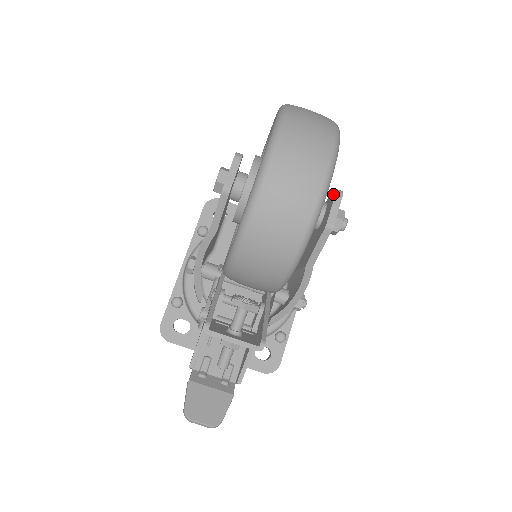
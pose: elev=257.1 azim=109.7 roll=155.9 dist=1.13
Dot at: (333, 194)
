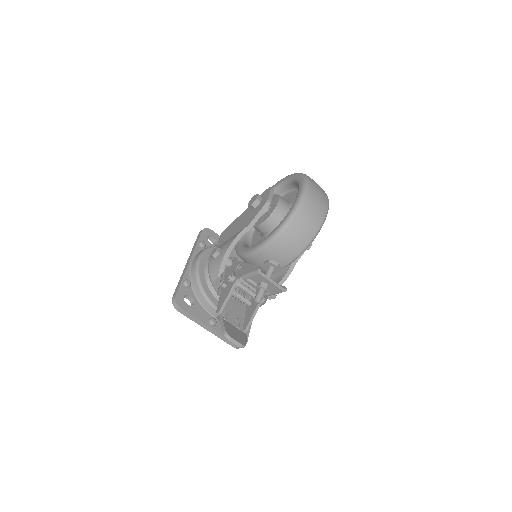
Dot at: occluded
